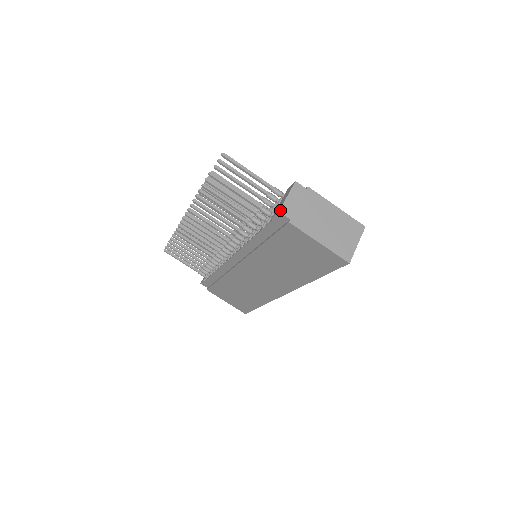
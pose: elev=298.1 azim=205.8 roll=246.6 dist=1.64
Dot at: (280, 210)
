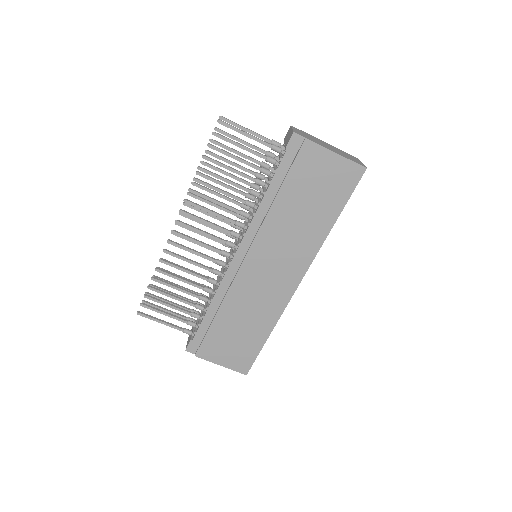
Dot at: (294, 131)
